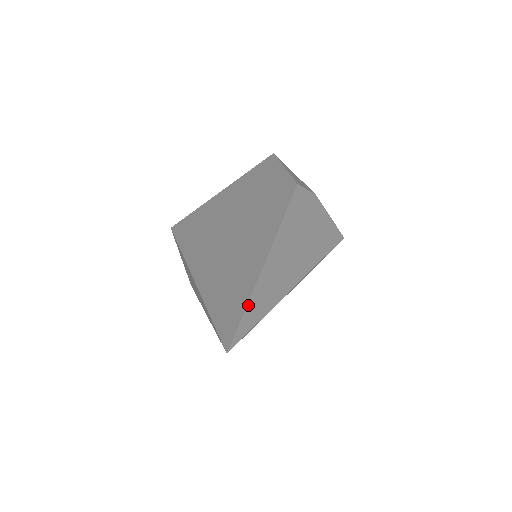
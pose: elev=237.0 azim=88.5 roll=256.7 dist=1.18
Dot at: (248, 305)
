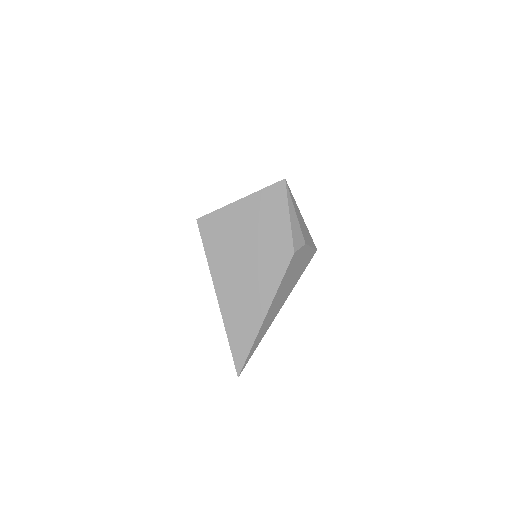
Dot at: (250, 351)
